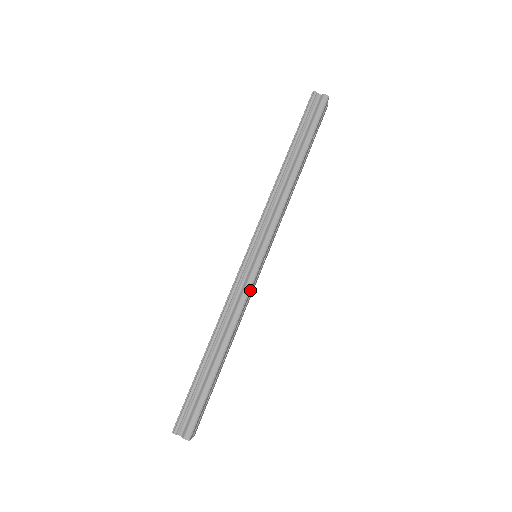
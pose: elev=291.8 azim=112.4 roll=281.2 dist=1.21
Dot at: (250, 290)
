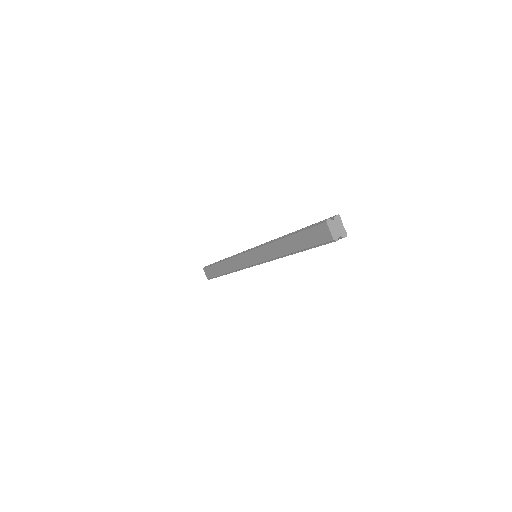
Dot at: occluded
